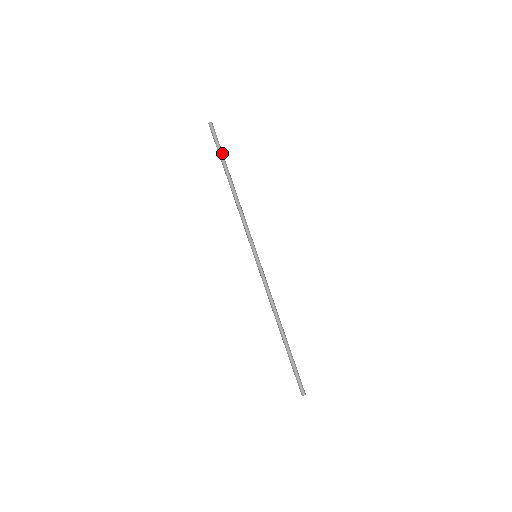
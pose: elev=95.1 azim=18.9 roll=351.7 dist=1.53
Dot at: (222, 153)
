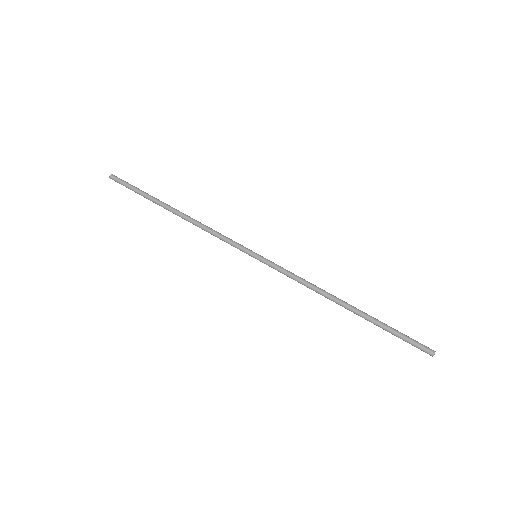
Dot at: (142, 193)
